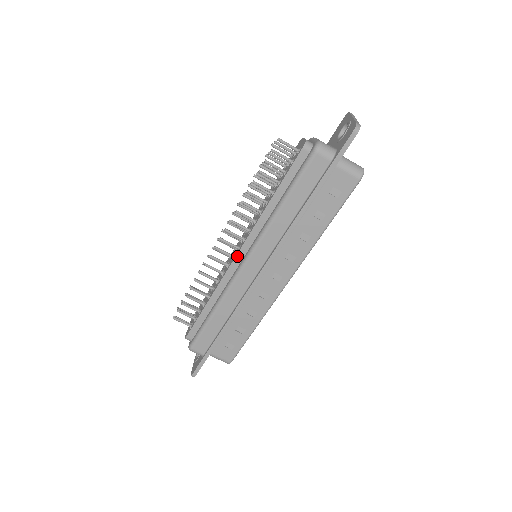
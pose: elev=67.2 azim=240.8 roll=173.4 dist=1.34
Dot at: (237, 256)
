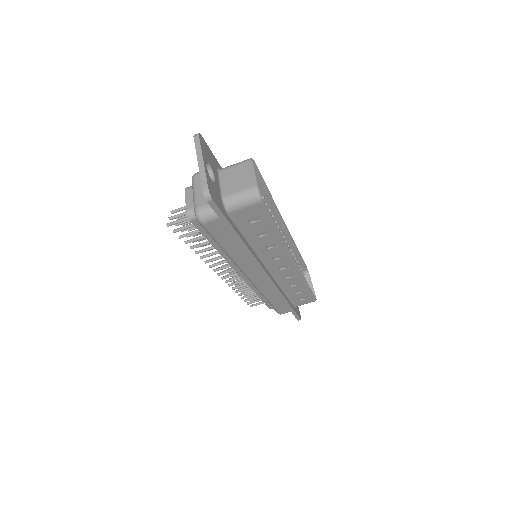
Dot at: (241, 276)
